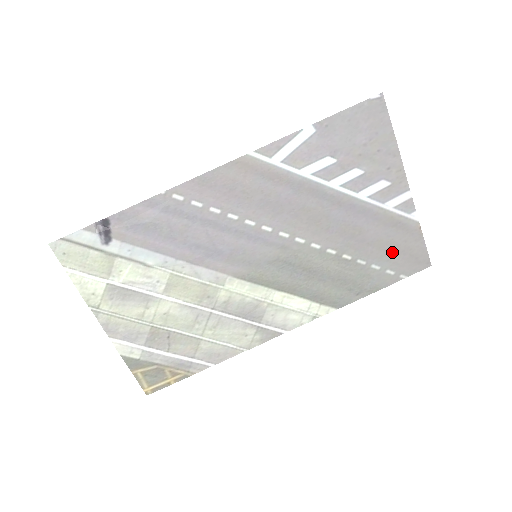
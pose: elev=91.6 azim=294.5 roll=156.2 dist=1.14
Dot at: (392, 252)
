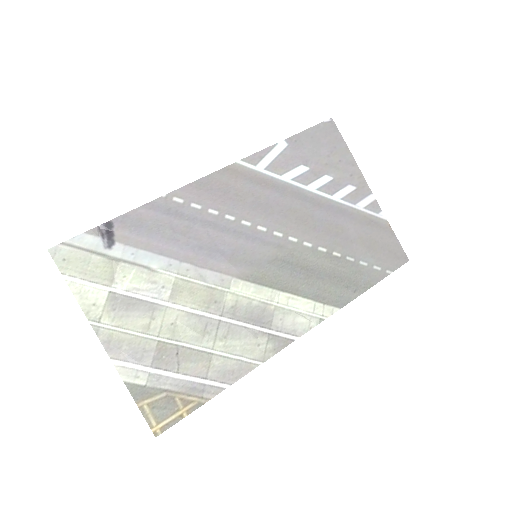
Dot at: (373, 248)
